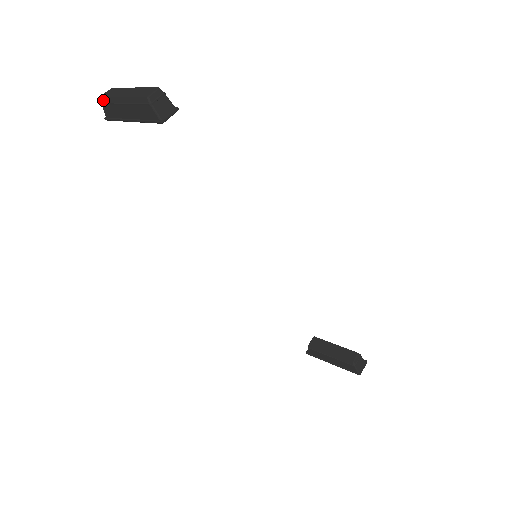
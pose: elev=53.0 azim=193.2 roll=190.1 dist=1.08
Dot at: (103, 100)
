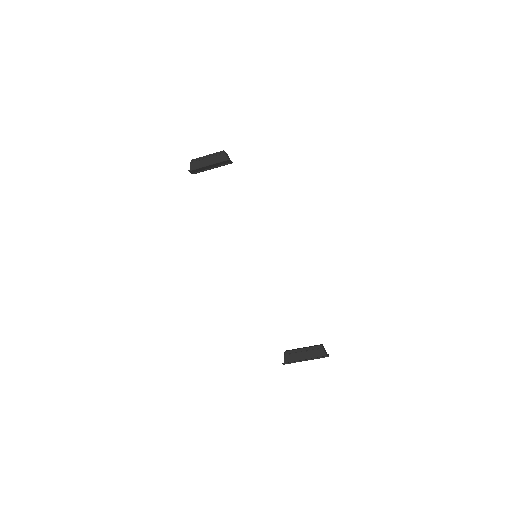
Dot at: (193, 161)
